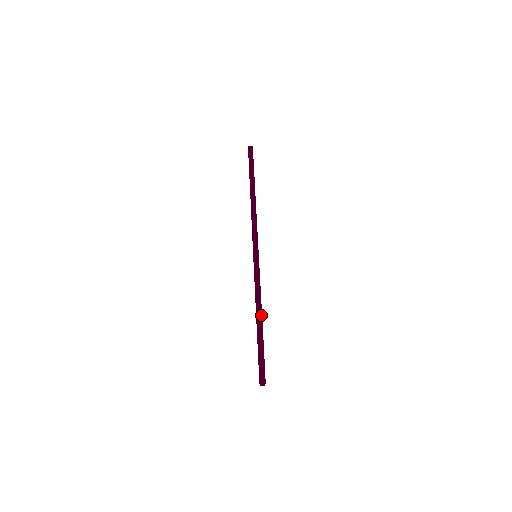
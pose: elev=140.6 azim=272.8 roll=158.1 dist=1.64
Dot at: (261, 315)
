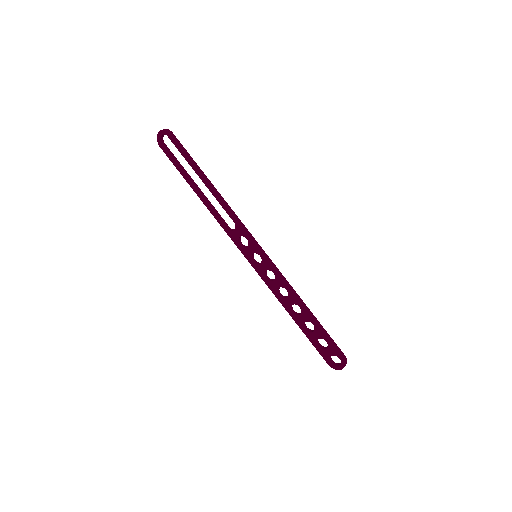
Dot at: (309, 309)
